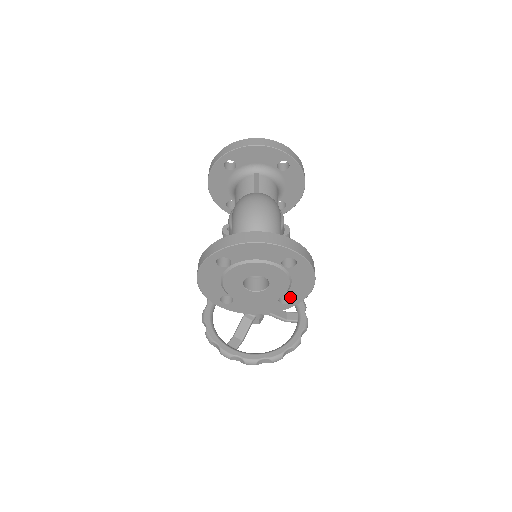
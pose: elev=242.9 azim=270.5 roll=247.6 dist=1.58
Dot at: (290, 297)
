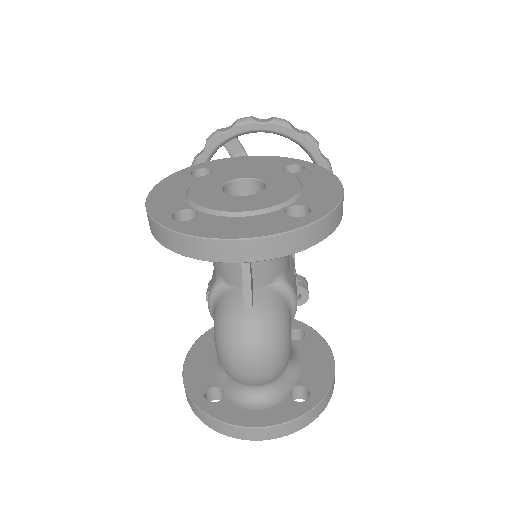
Dot at: occluded
